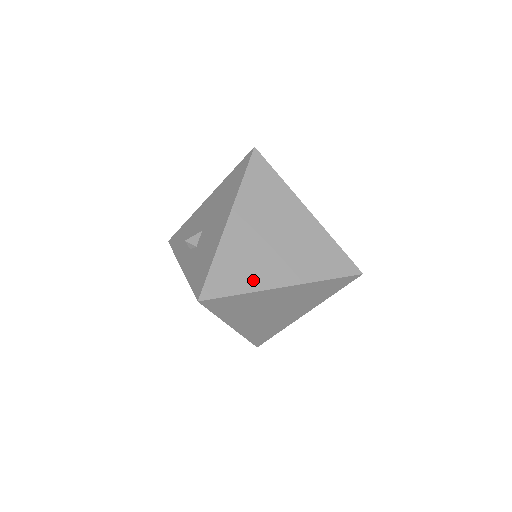
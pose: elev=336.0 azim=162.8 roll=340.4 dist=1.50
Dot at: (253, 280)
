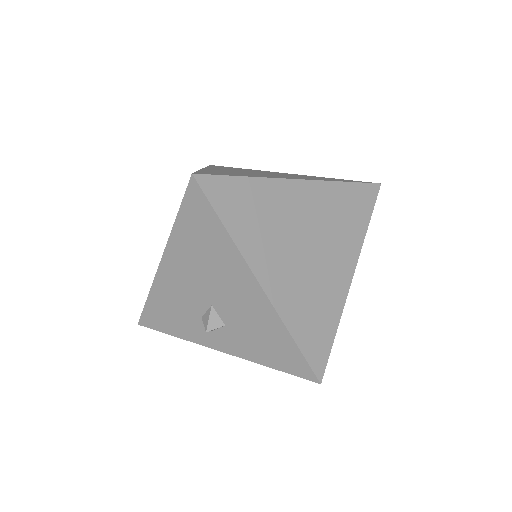
Dot at: (332, 306)
